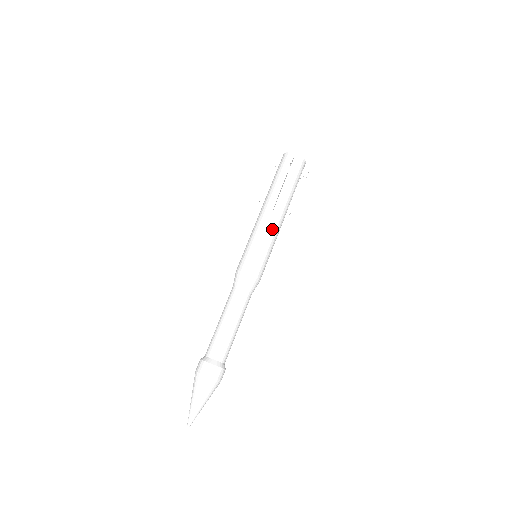
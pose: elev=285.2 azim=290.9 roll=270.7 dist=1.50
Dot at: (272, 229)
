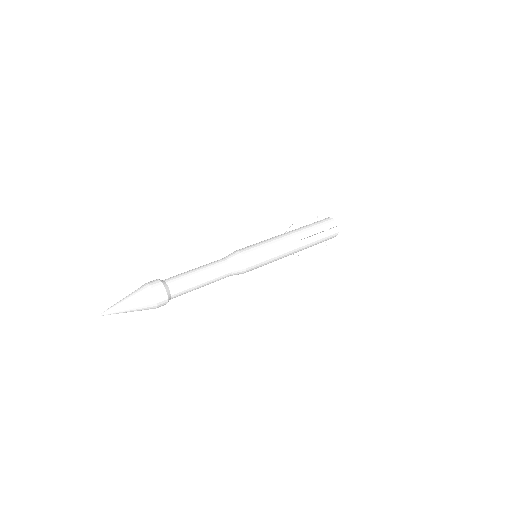
Dot at: (284, 252)
